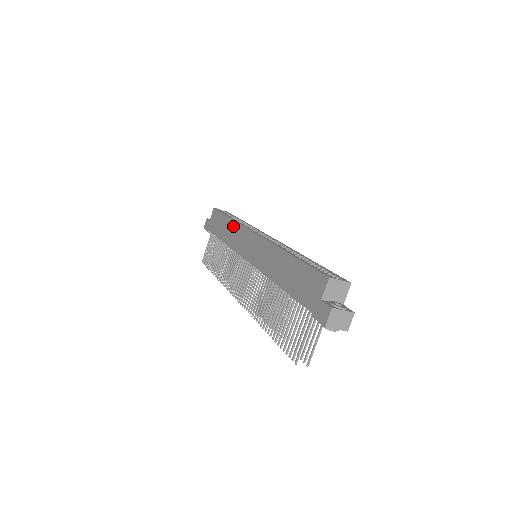
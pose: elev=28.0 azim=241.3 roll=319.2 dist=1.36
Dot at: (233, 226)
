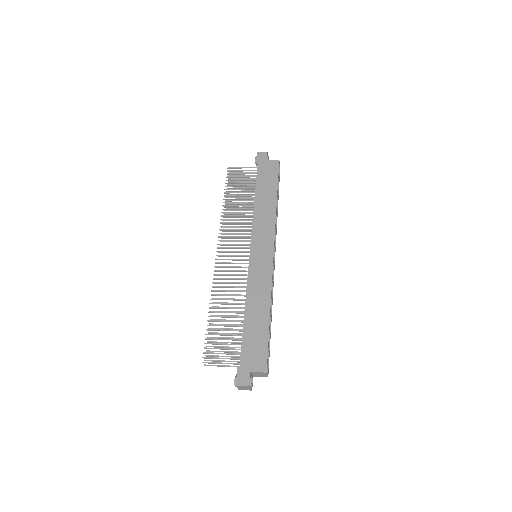
Dot at: (271, 211)
